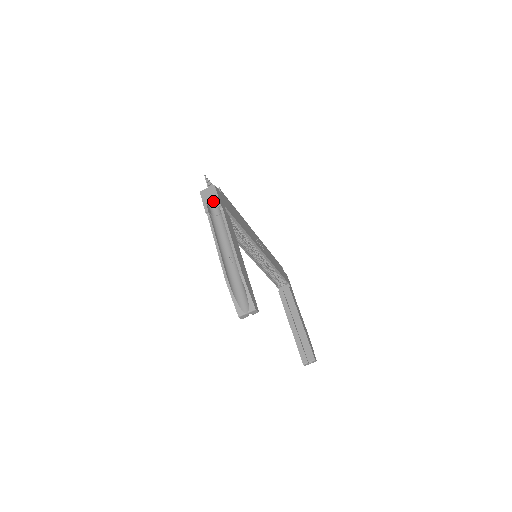
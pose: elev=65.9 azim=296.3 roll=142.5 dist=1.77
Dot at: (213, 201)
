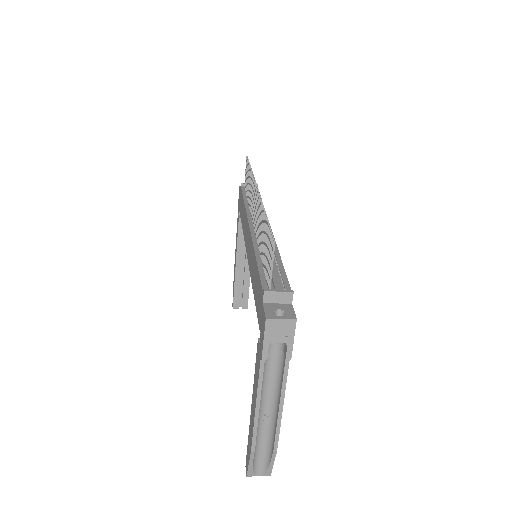
Dot at: (281, 342)
